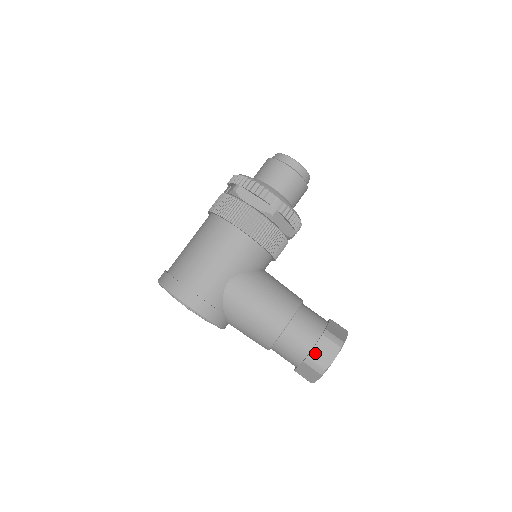
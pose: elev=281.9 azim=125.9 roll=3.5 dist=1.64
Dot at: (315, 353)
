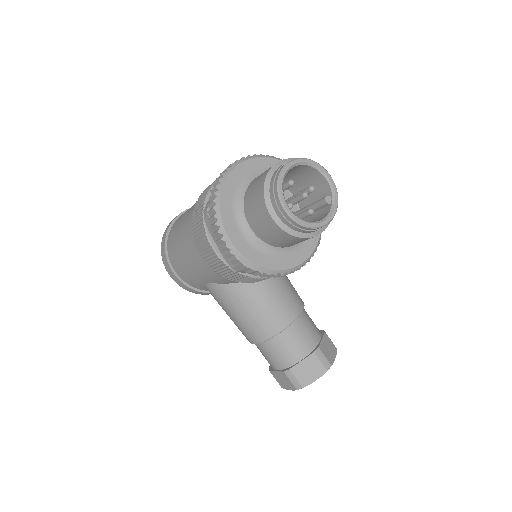
Dot at: (276, 374)
